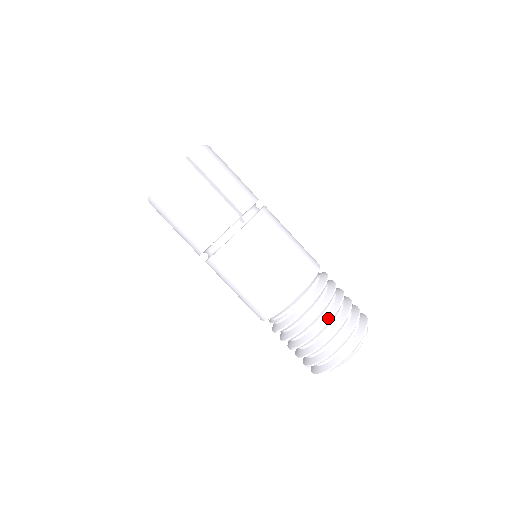
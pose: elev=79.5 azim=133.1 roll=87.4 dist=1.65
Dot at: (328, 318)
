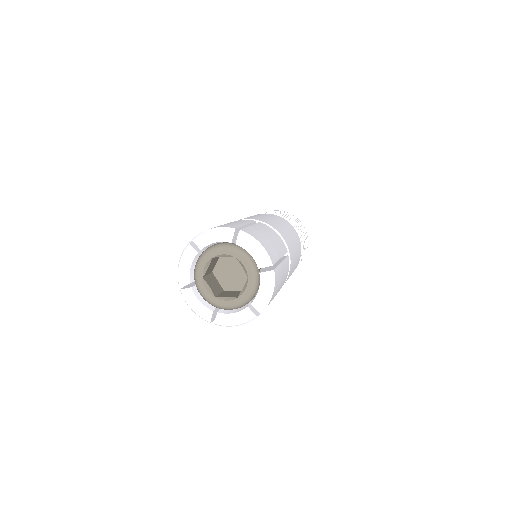
Dot at: occluded
